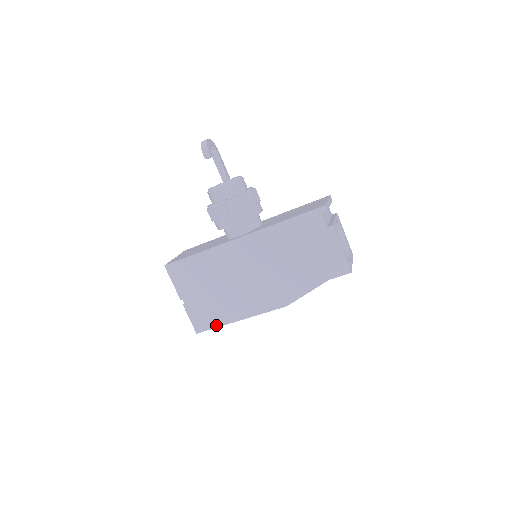
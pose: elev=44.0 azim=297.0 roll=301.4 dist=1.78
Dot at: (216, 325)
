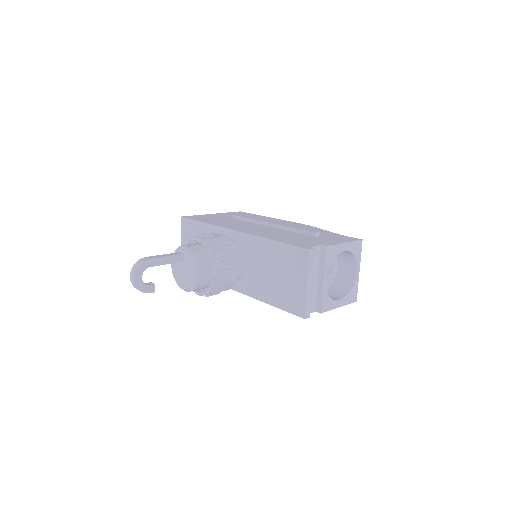
Dot at: occluded
